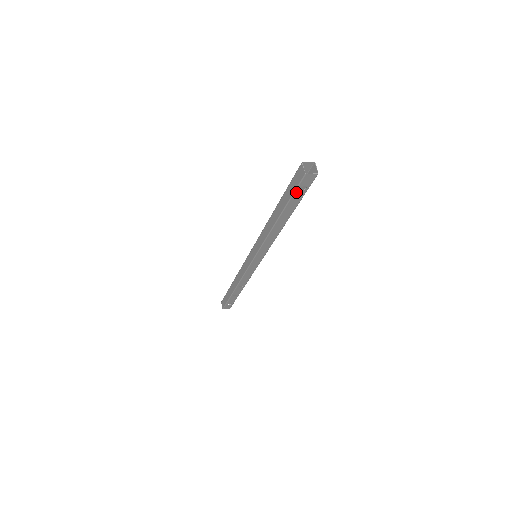
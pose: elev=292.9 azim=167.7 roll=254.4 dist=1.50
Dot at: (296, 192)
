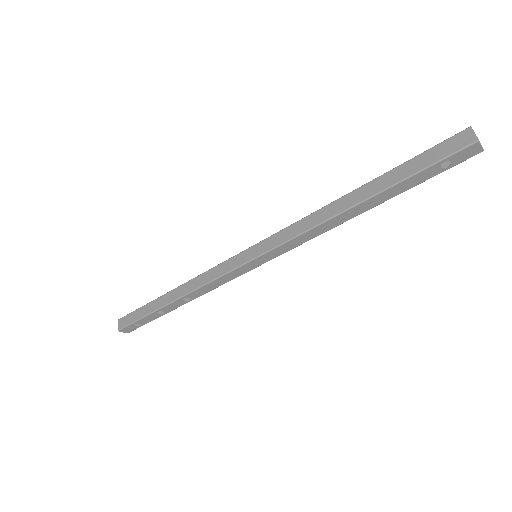
Dot at: (433, 166)
